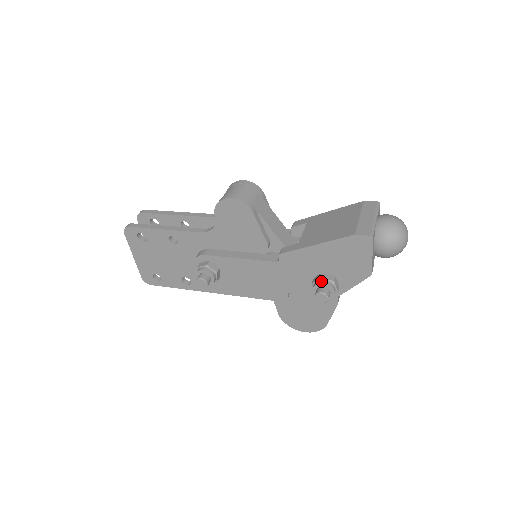
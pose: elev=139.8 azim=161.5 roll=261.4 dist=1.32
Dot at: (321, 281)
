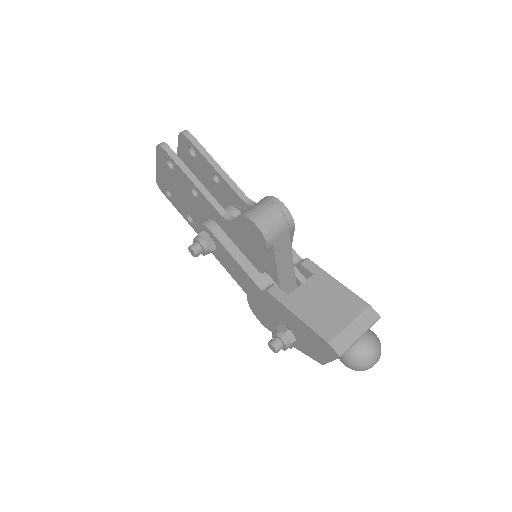
Dot at: (282, 336)
